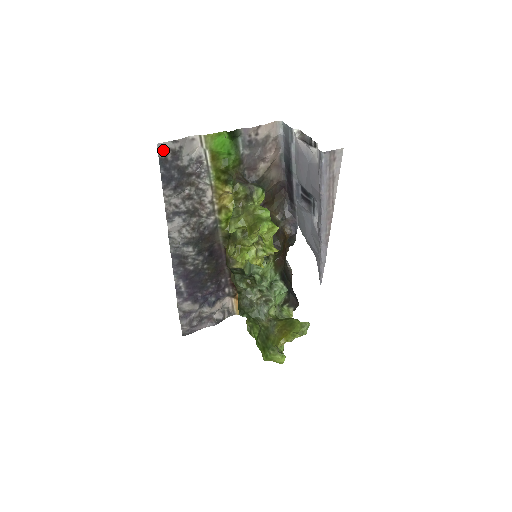
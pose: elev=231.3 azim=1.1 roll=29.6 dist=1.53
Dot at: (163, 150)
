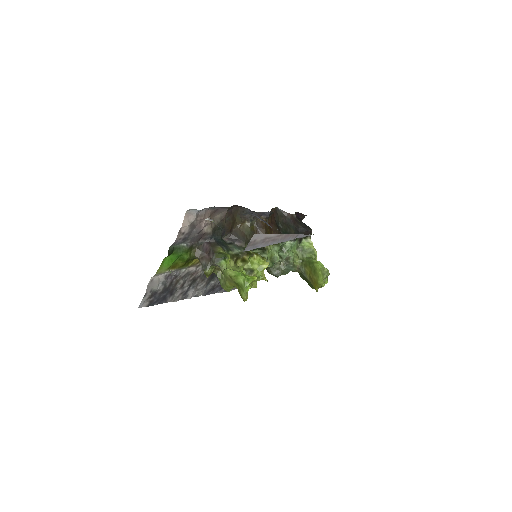
Dot at: (144, 303)
